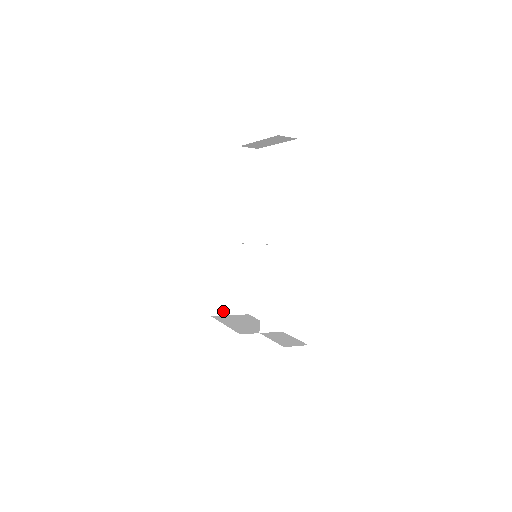
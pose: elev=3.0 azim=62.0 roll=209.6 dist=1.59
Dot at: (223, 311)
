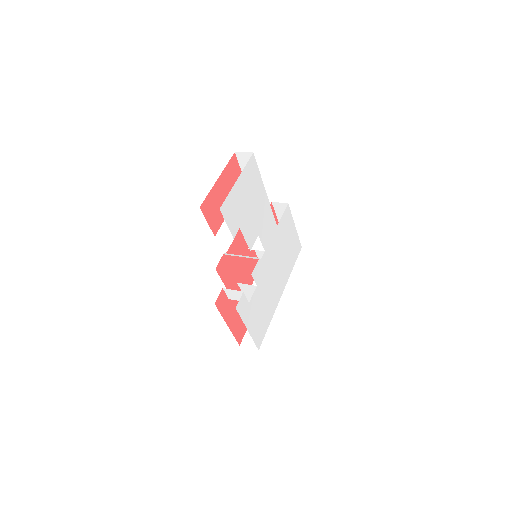
Dot at: occluded
